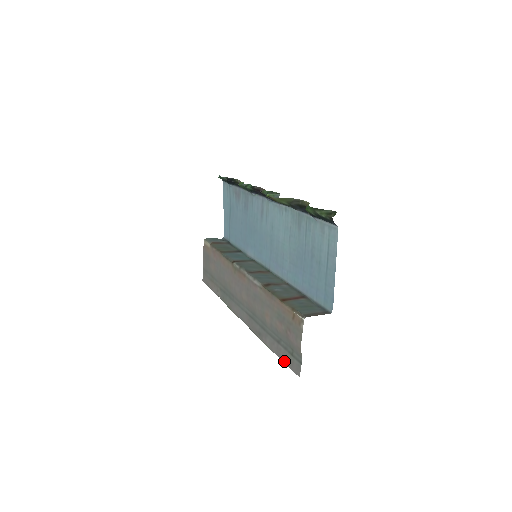
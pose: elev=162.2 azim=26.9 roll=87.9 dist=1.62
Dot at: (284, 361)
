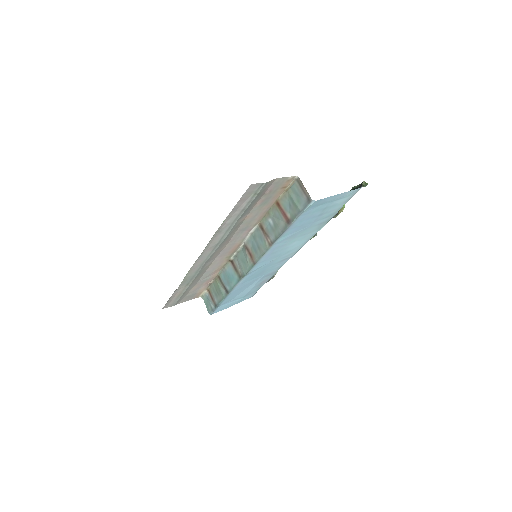
Dot at: (239, 201)
